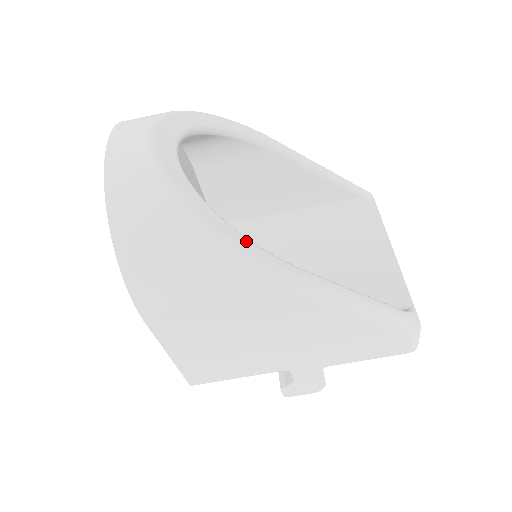
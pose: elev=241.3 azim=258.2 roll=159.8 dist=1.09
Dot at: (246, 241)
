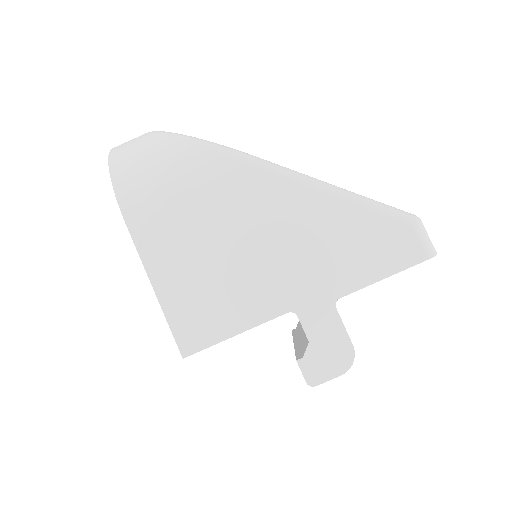
Dot at: occluded
